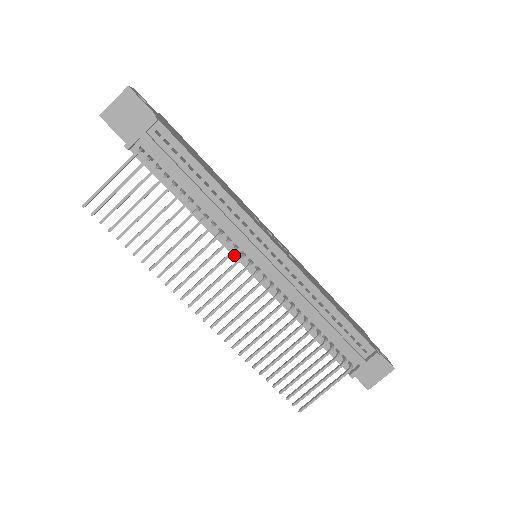
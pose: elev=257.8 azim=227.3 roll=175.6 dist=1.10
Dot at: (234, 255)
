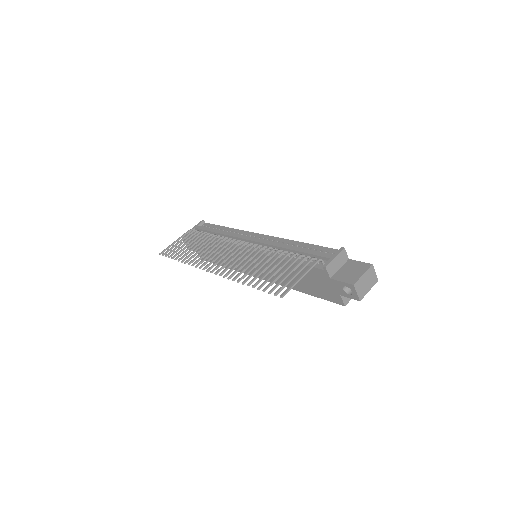
Dot at: (236, 247)
